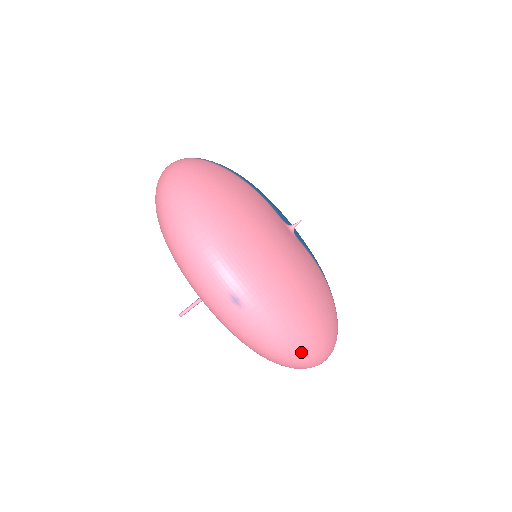
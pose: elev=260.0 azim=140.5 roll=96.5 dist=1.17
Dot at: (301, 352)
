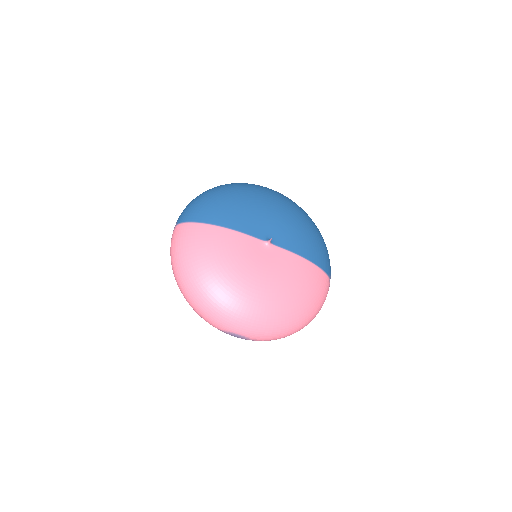
Dot at: (290, 334)
